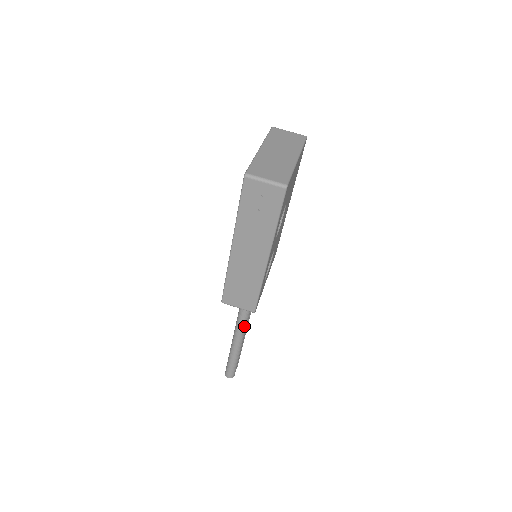
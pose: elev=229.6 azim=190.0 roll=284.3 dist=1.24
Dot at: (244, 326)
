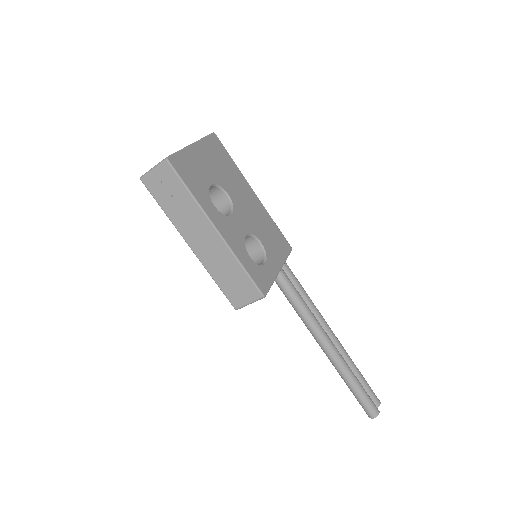
Dot at: (325, 341)
